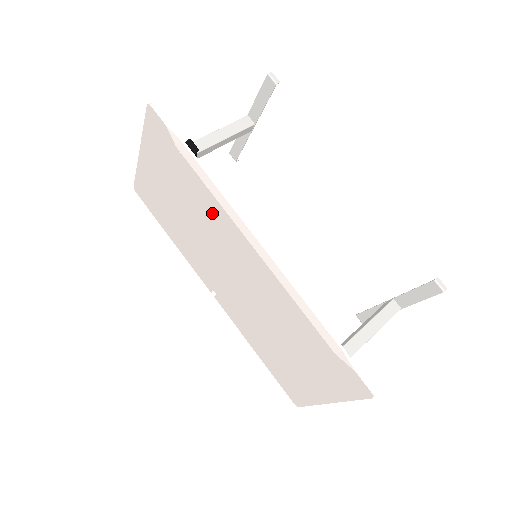
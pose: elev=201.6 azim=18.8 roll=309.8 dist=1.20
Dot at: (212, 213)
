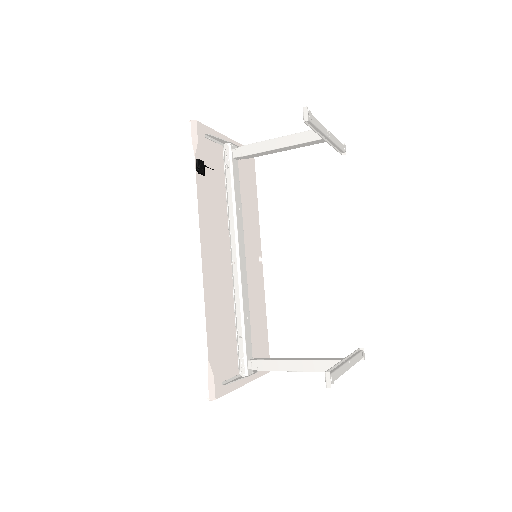
Dot at: occluded
